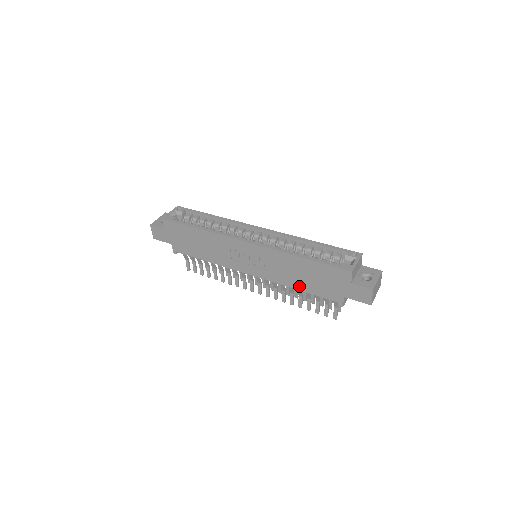
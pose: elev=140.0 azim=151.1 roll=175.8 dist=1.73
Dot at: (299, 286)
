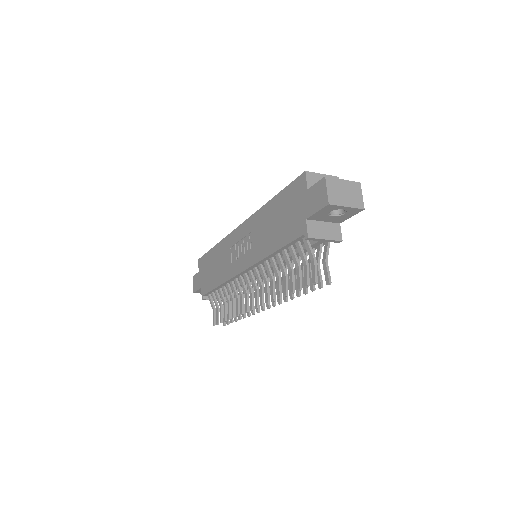
Dot at: (273, 246)
